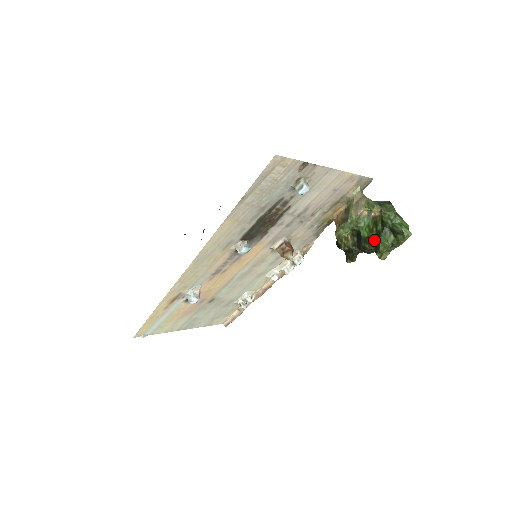
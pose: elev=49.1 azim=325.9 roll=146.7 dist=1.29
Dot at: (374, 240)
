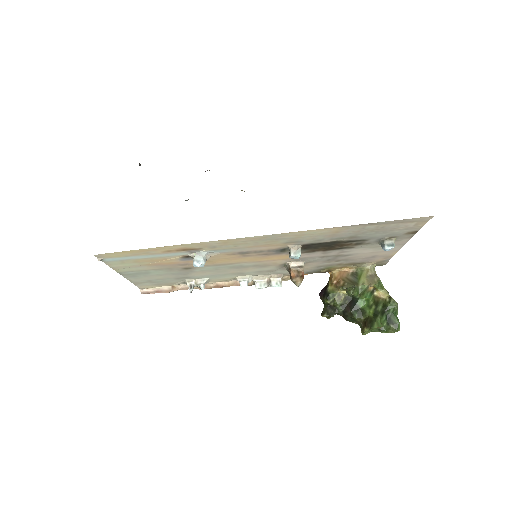
Dot at: (367, 315)
